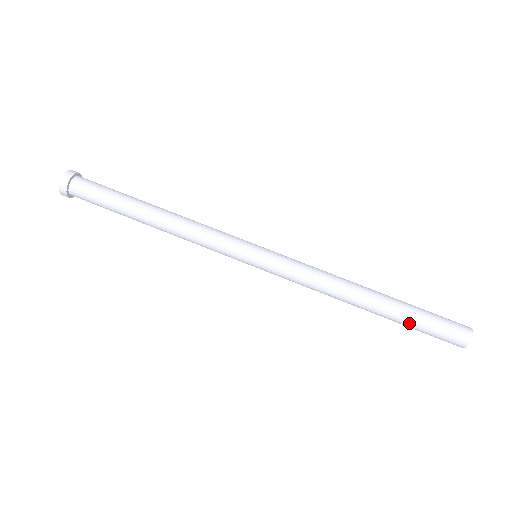
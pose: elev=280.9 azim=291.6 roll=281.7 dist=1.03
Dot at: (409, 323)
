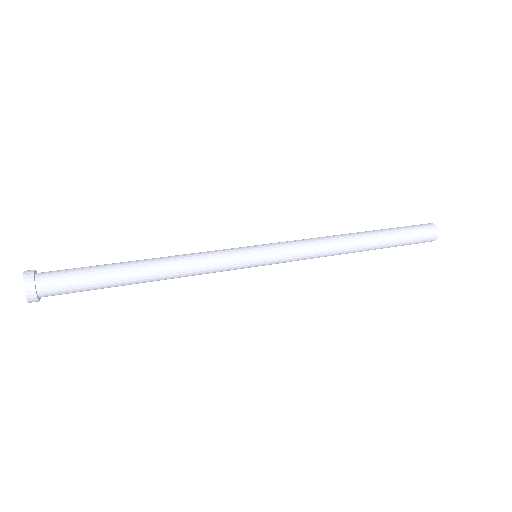
Dot at: (395, 242)
